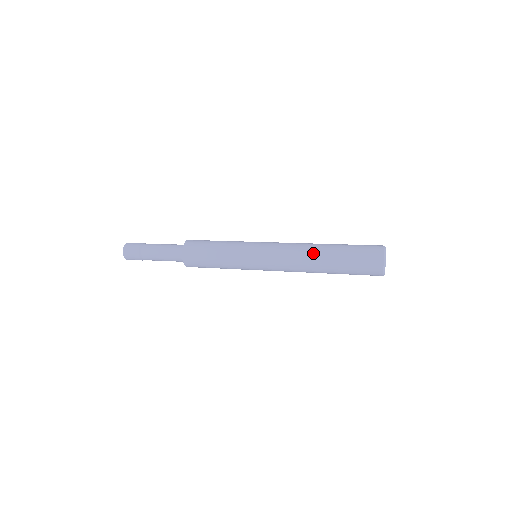
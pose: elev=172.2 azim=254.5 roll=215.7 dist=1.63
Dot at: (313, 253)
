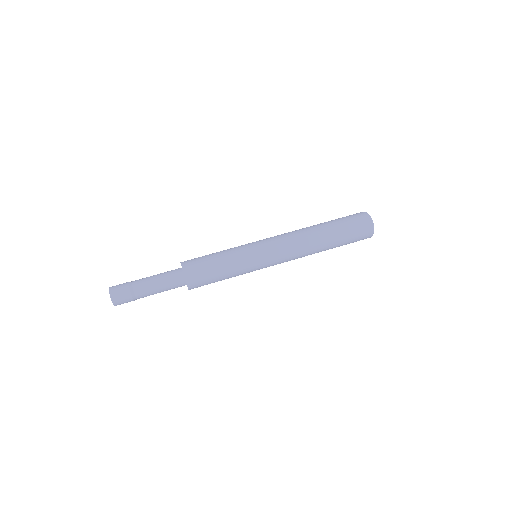
Dot at: (316, 251)
